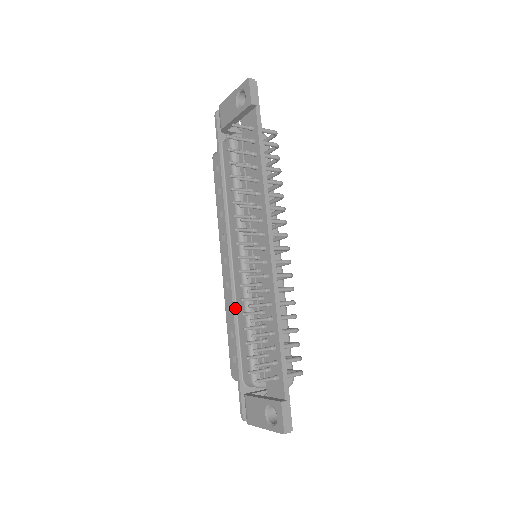
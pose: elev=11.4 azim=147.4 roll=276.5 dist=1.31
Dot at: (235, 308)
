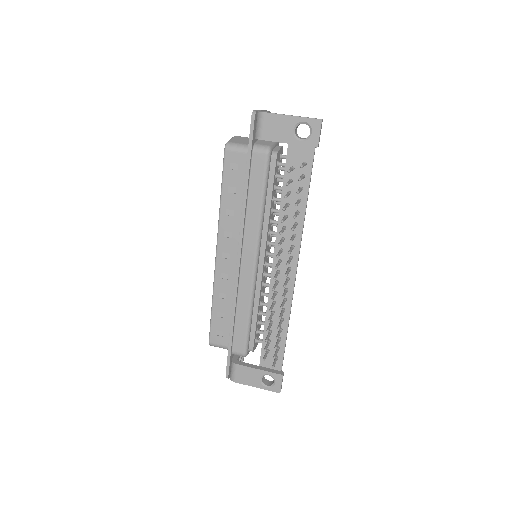
Dot at: (236, 301)
